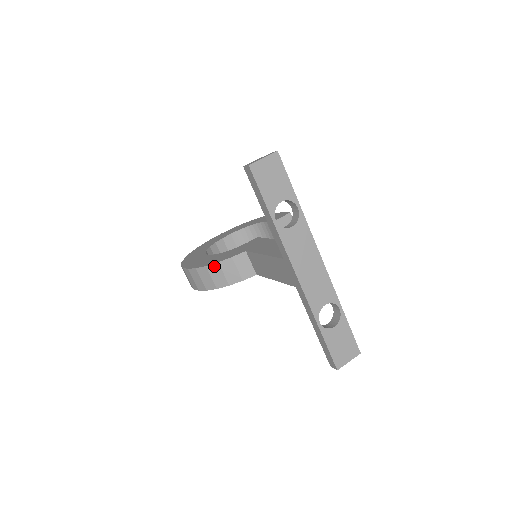
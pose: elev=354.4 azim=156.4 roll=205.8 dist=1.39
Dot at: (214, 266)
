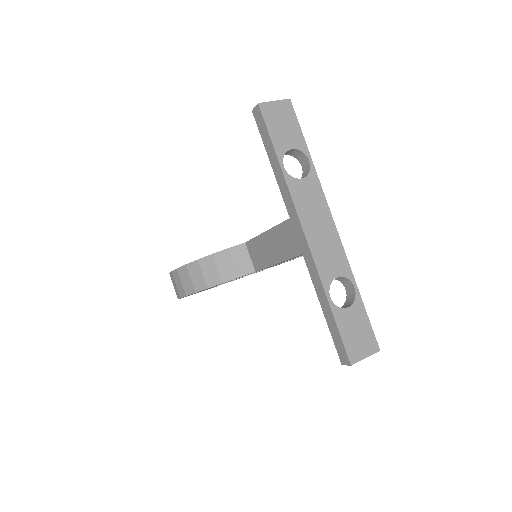
Dot at: (207, 259)
